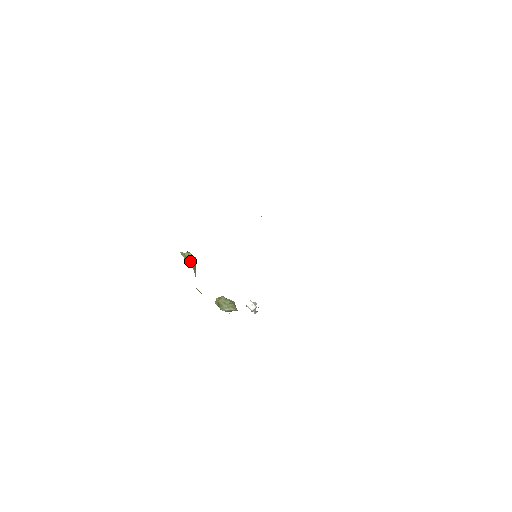
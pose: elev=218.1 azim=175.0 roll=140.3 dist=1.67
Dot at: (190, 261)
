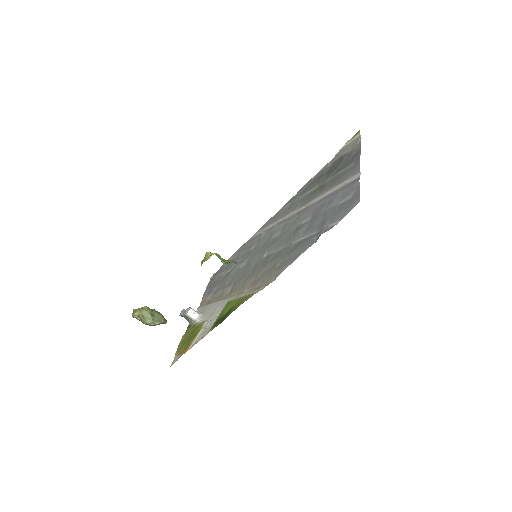
Dot at: occluded
